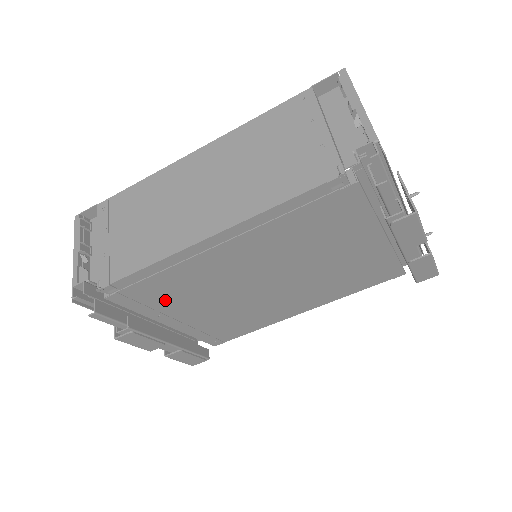
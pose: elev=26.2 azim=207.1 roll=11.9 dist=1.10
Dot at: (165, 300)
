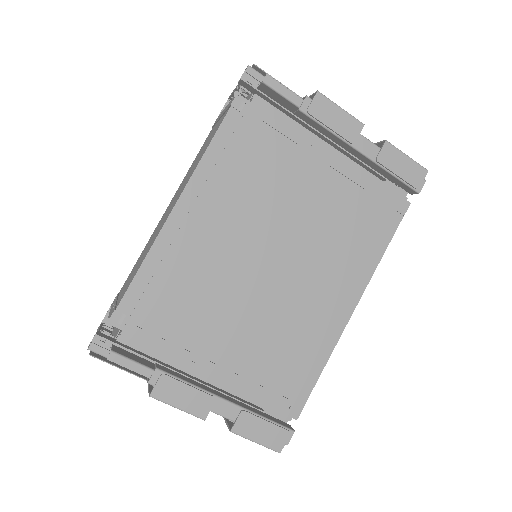
Dot at: (184, 325)
